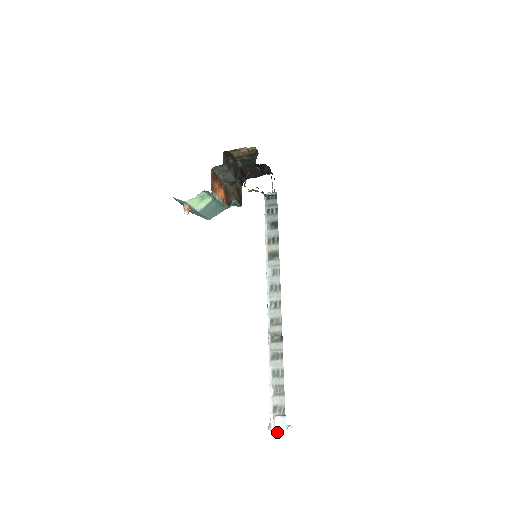
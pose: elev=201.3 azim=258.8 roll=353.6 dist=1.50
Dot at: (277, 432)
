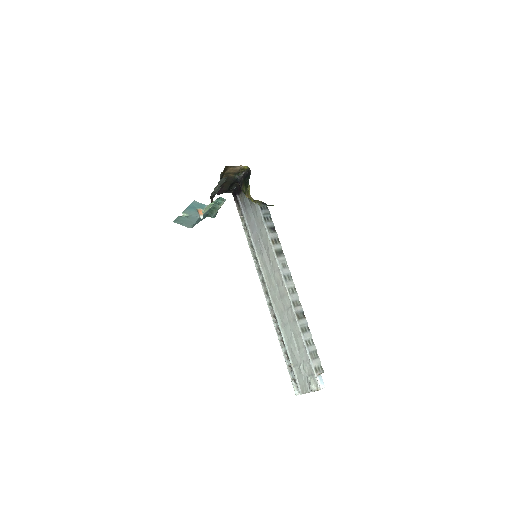
Dot at: occluded
